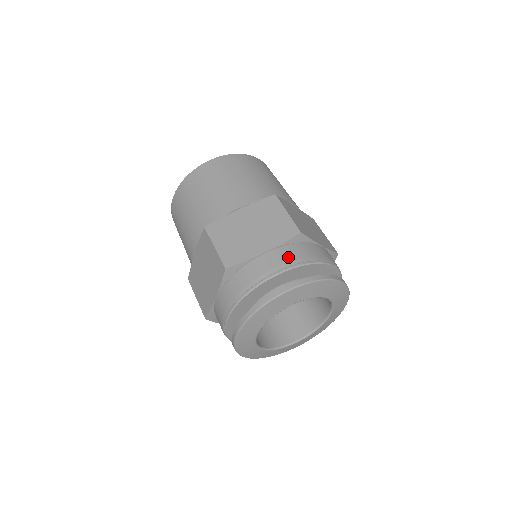
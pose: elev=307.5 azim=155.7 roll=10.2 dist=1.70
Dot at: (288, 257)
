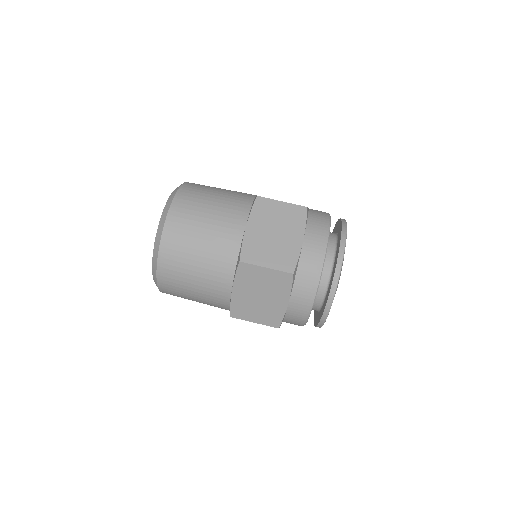
Dot at: (319, 230)
